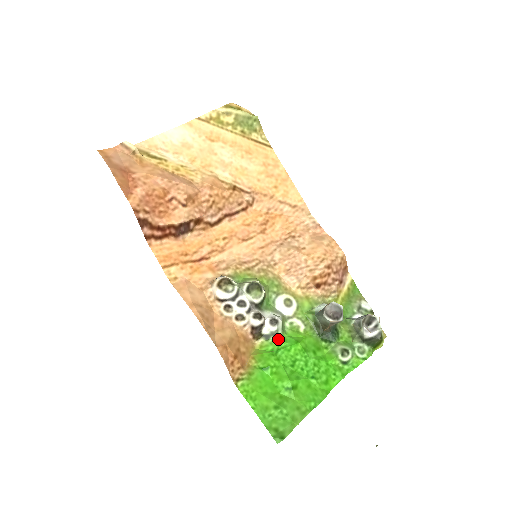
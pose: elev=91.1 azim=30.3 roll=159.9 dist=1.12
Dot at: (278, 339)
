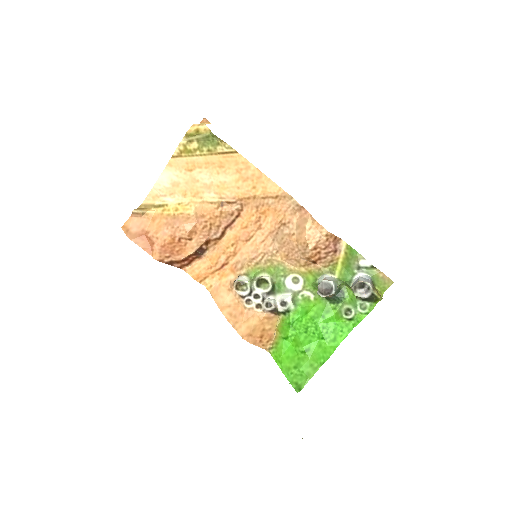
Dot at: (291, 314)
